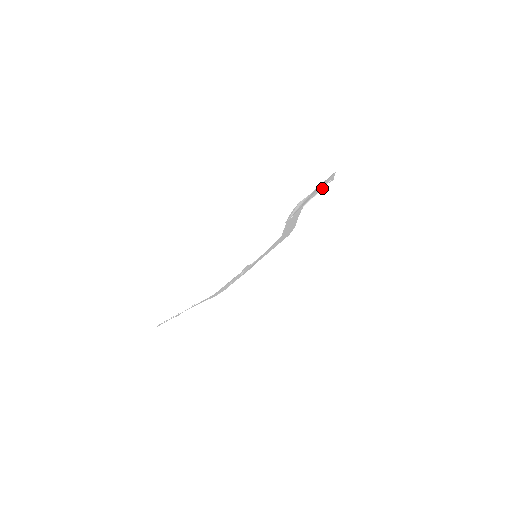
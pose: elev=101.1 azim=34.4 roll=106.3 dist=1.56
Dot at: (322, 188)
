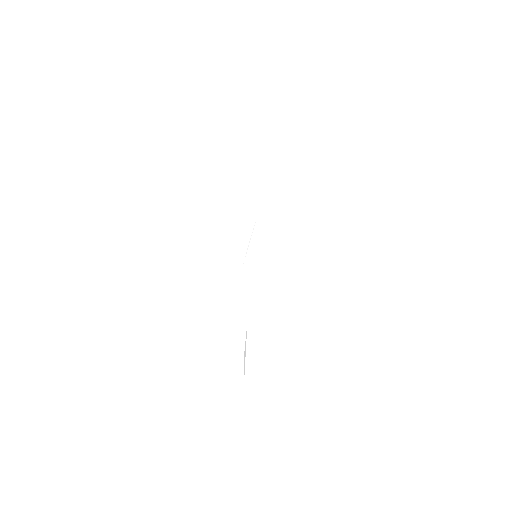
Dot at: occluded
